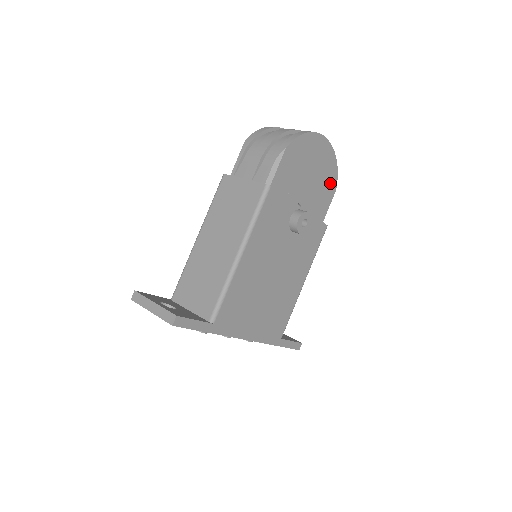
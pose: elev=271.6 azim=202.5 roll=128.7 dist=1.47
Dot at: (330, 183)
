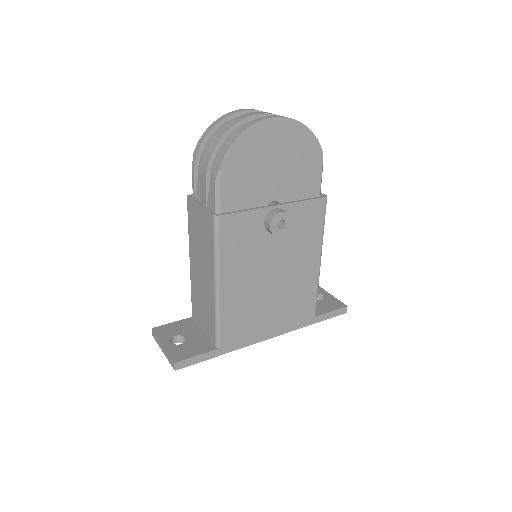
Dot at: (309, 154)
